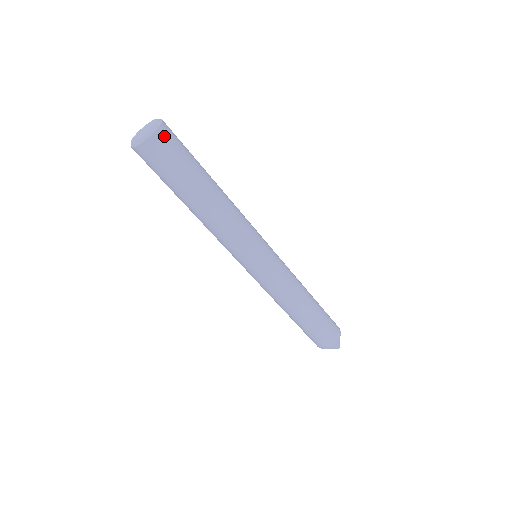
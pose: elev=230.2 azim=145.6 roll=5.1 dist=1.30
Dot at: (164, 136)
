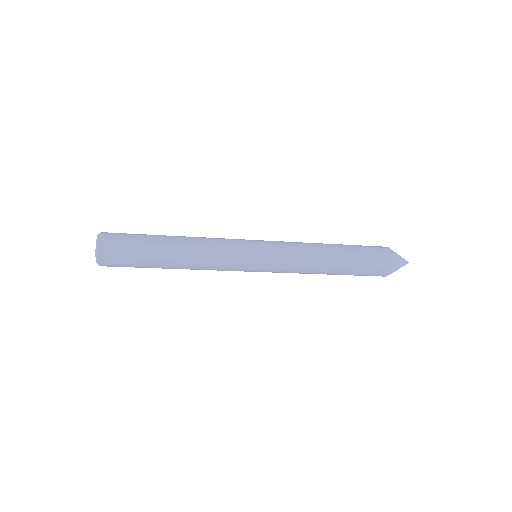
Dot at: (106, 256)
